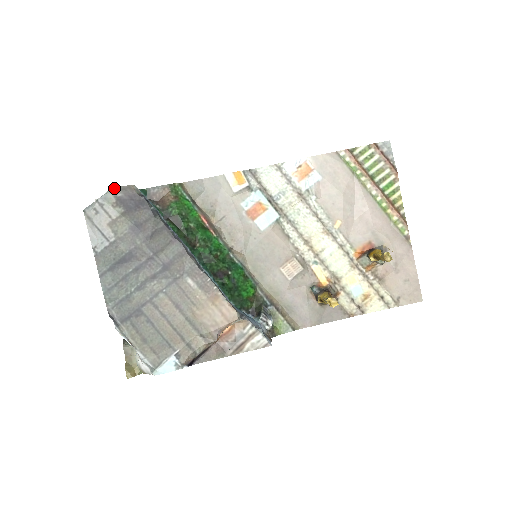
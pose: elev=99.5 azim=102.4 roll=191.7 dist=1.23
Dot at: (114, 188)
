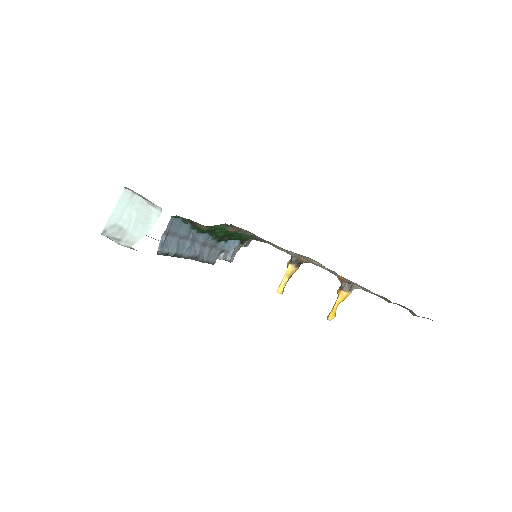
Dot at: occluded
